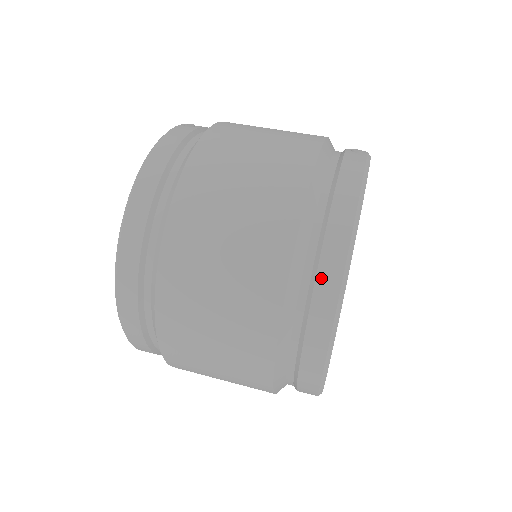
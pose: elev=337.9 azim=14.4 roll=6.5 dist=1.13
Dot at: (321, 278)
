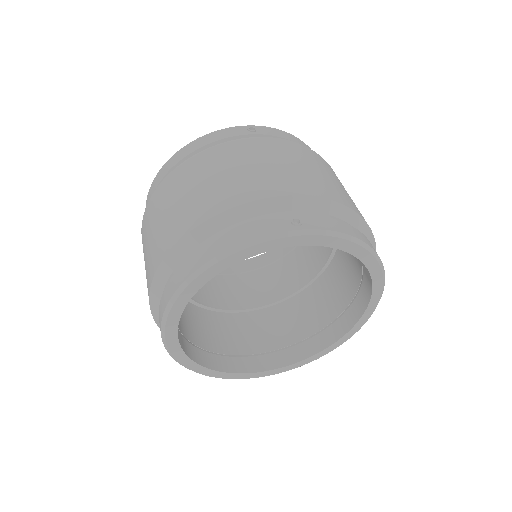
Dot at: (167, 289)
